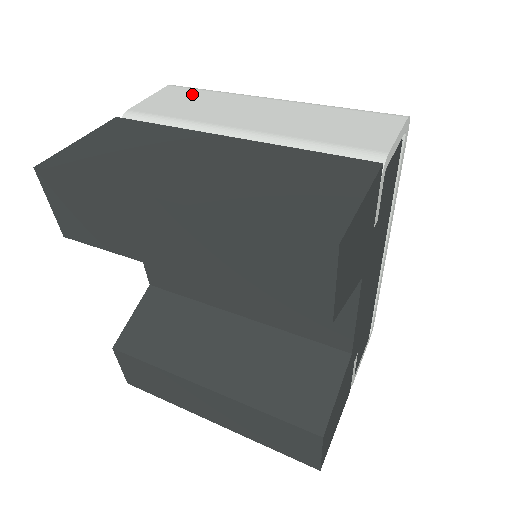
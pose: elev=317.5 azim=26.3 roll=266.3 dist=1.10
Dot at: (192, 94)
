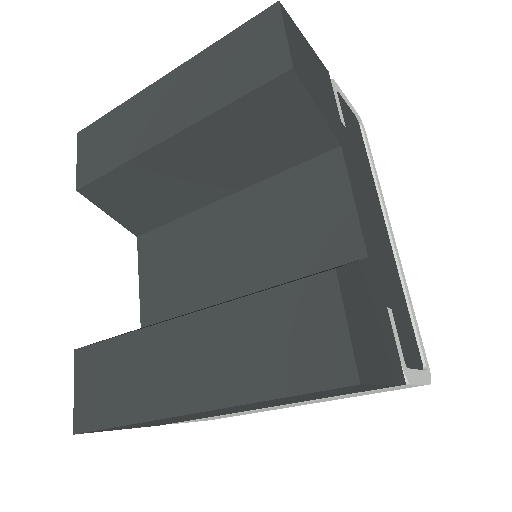
Dot at: occluded
